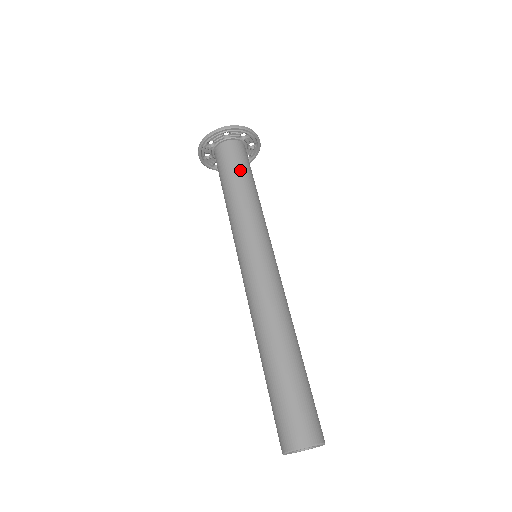
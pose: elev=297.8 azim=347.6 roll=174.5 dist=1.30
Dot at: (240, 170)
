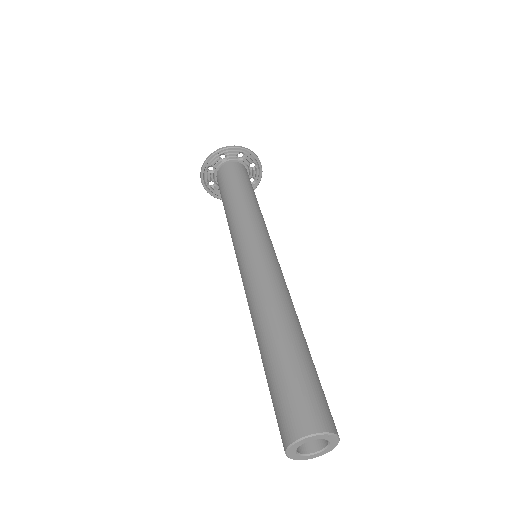
Dot at: (249, 185)
